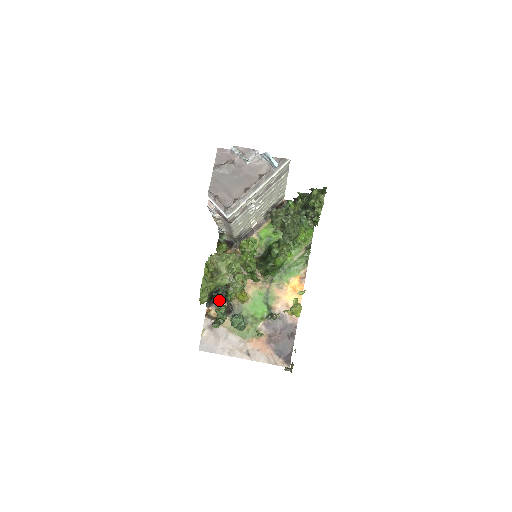
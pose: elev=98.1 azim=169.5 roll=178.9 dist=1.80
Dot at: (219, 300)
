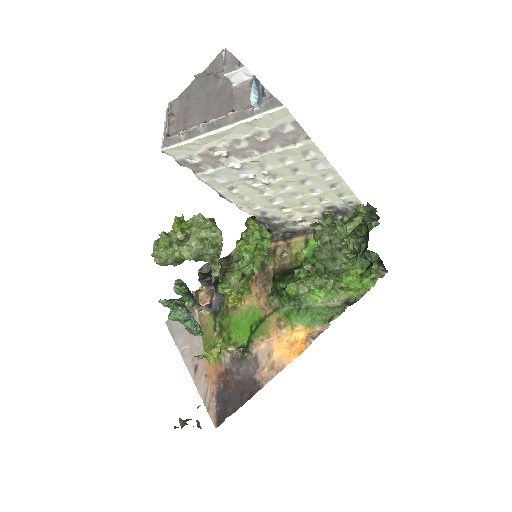
Dot at: occluded
